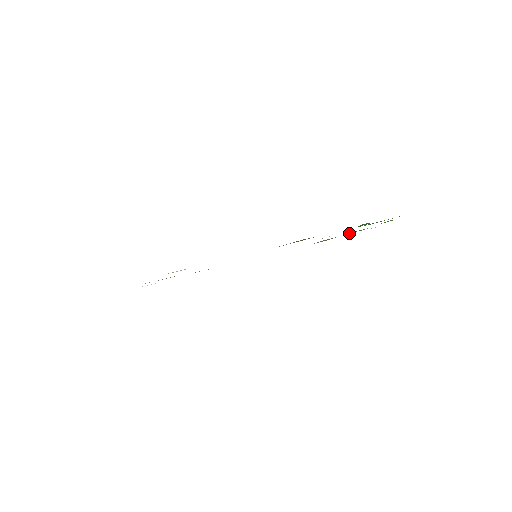
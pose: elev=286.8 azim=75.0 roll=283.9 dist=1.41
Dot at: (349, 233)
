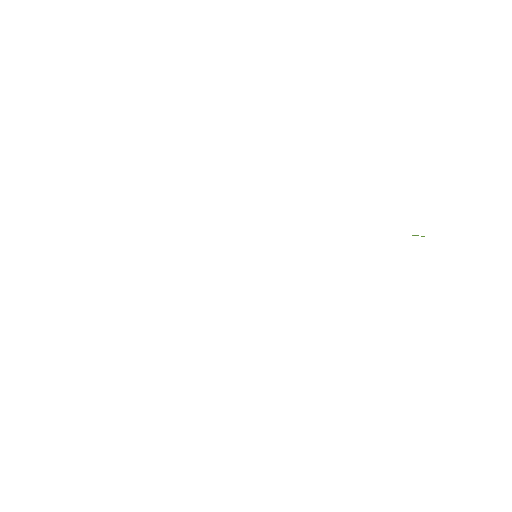
Dot at: occluded
